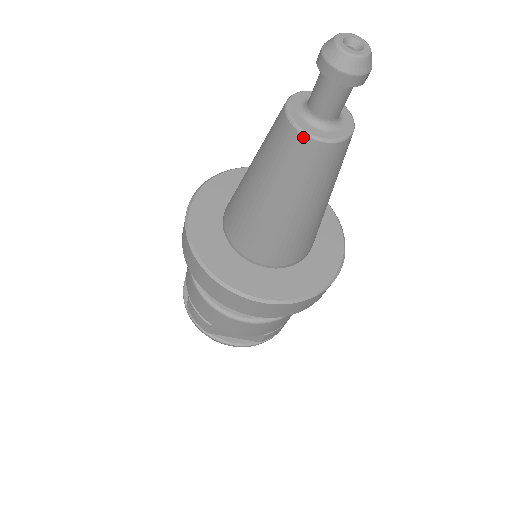
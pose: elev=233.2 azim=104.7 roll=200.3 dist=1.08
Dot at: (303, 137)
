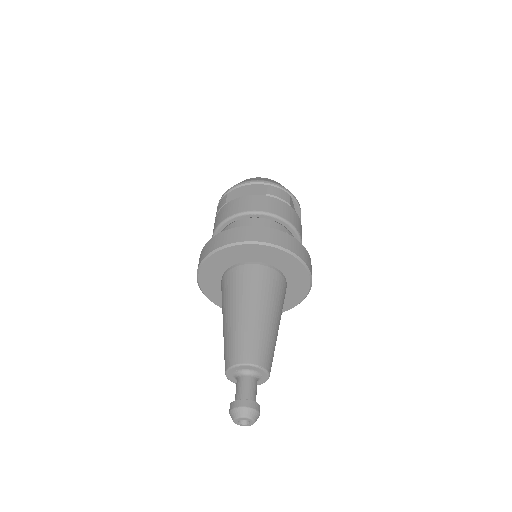
Dot at: occluded
